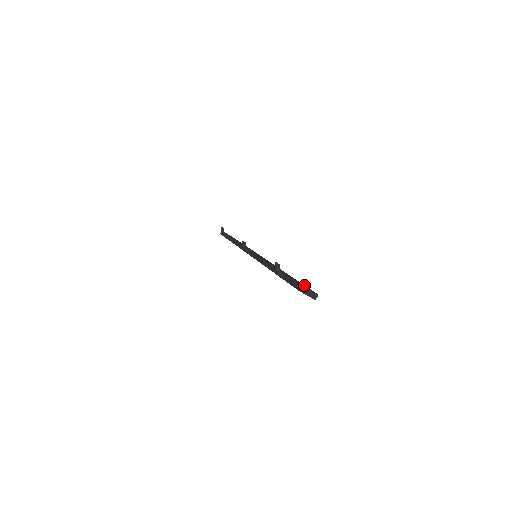
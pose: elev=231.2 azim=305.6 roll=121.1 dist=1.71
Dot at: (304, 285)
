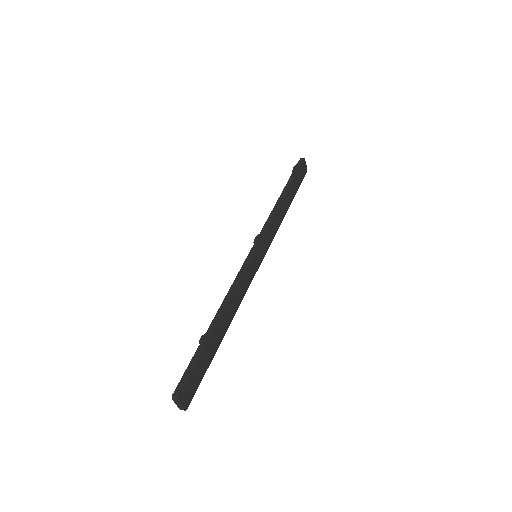
Dot at: (203, 376)
